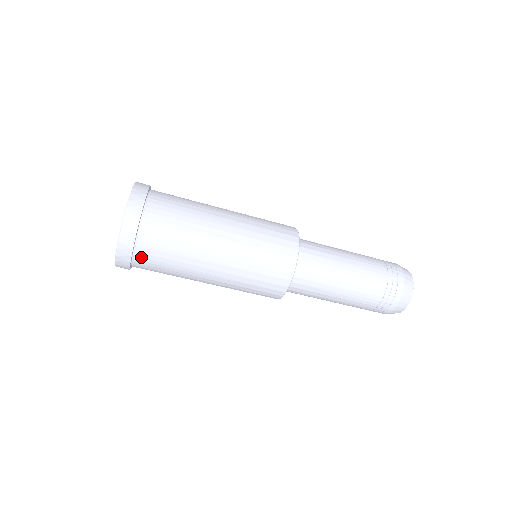
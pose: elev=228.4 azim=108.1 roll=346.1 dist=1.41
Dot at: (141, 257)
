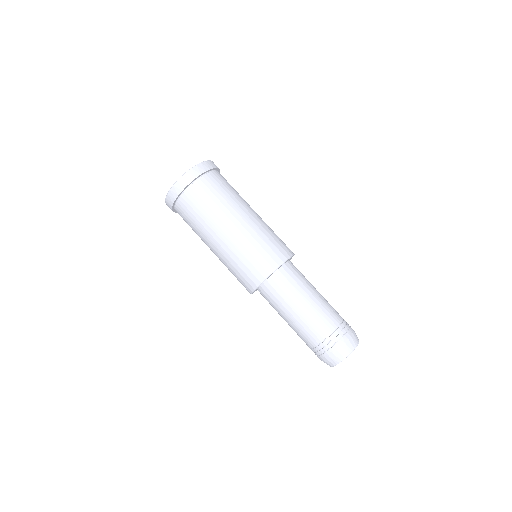
Dot at: (199, 185)
